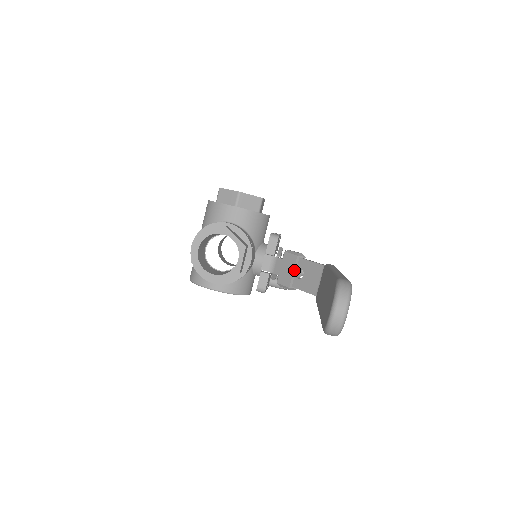
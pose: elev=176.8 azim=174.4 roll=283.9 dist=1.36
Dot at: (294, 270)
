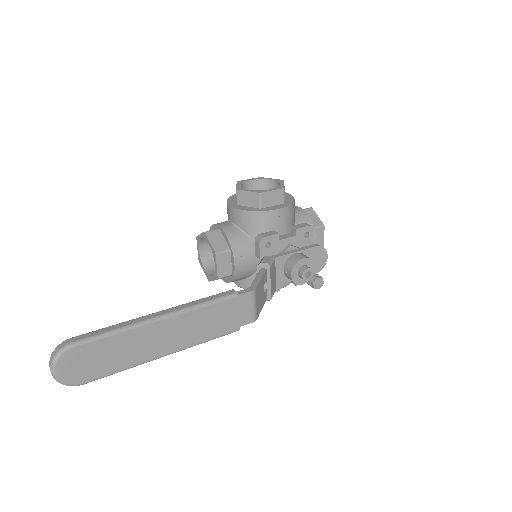
Dot at: occluded
